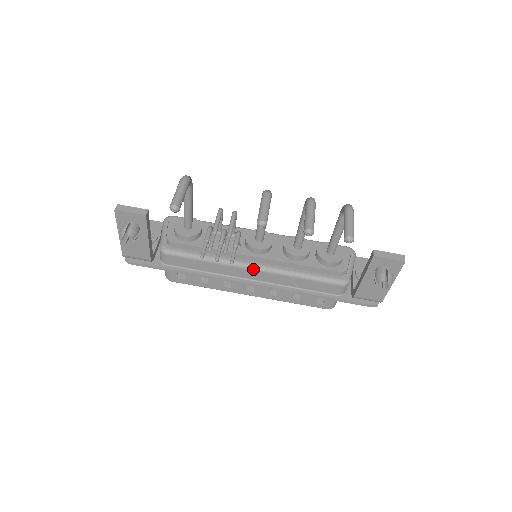
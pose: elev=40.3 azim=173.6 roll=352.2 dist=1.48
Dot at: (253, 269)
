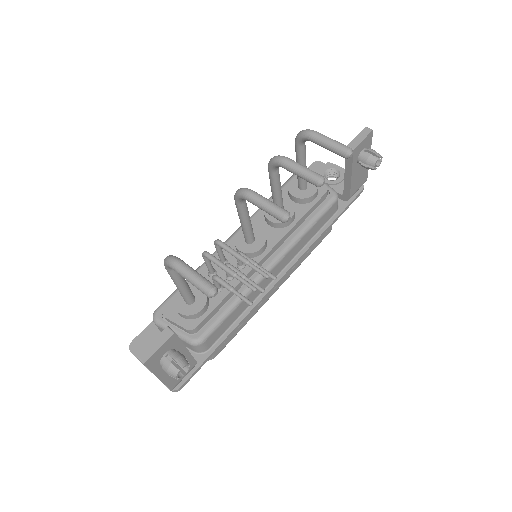
Dot at: (274, 266)
